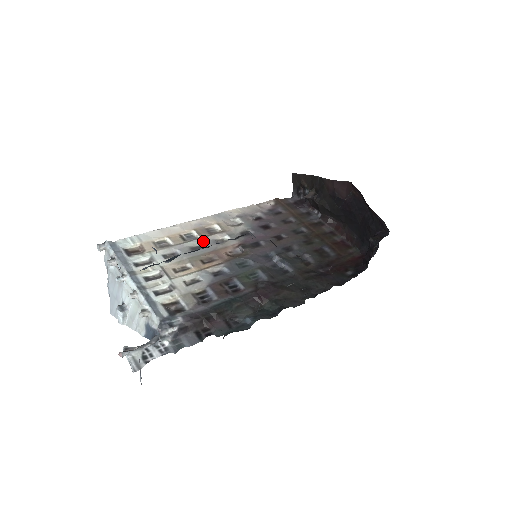
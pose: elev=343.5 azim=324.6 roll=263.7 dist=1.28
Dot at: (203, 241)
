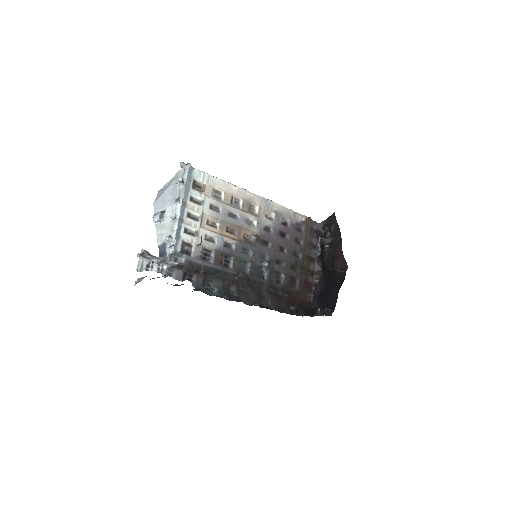
Dot at: (240, 214)
